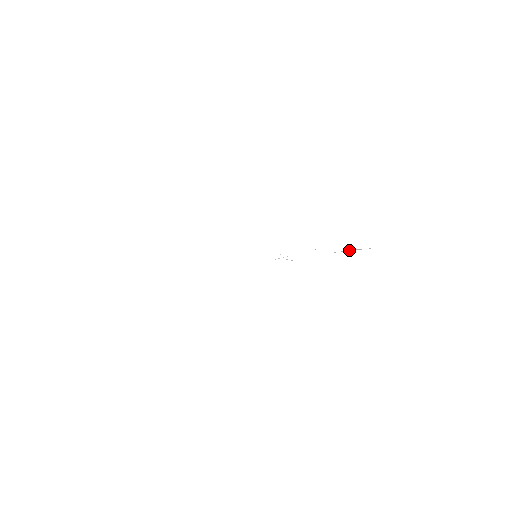
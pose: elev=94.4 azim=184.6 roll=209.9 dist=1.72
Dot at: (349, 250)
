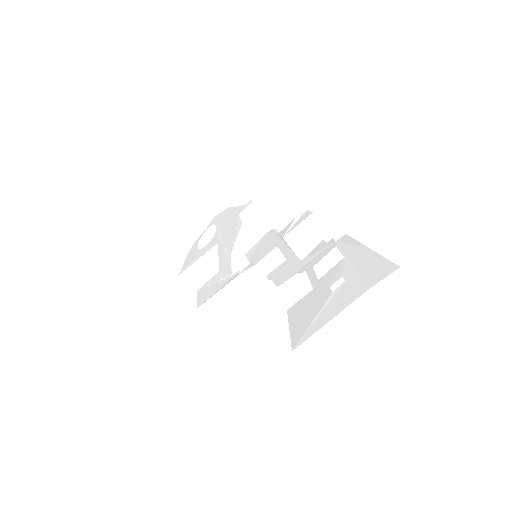
Dot at: (362, 248)
